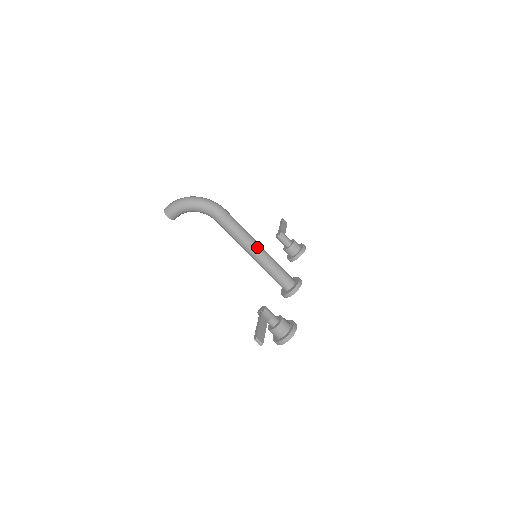
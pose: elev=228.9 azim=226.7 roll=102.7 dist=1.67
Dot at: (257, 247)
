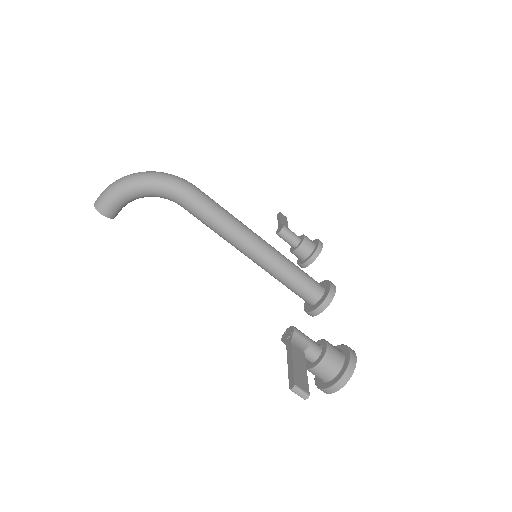
Dot at: (256, 239)
